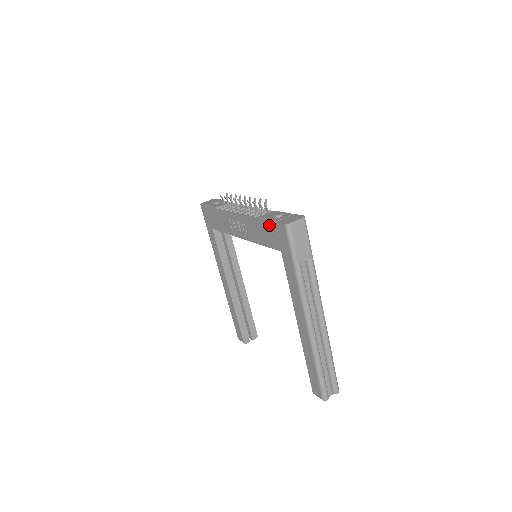
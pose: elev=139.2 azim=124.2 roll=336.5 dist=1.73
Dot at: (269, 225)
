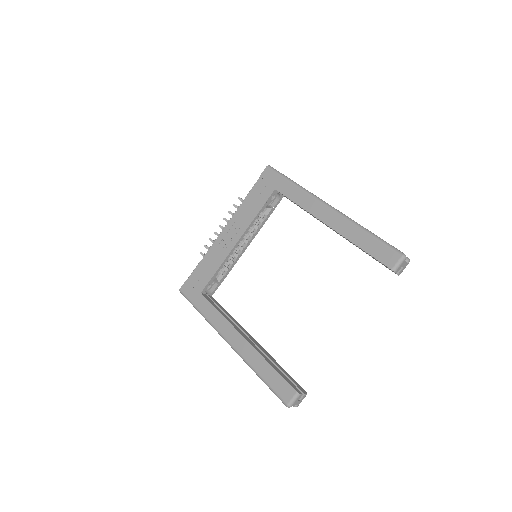
Dot at: (256, 187)
